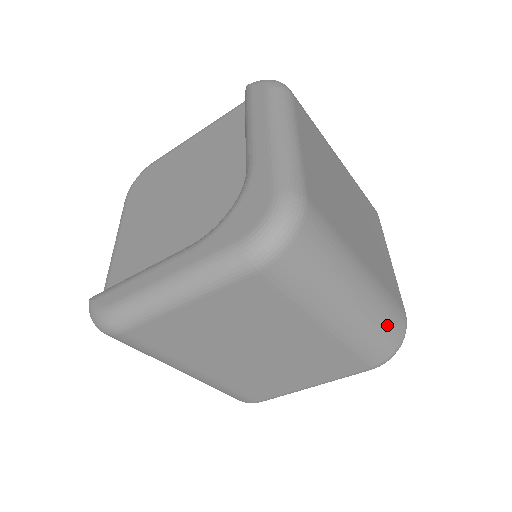
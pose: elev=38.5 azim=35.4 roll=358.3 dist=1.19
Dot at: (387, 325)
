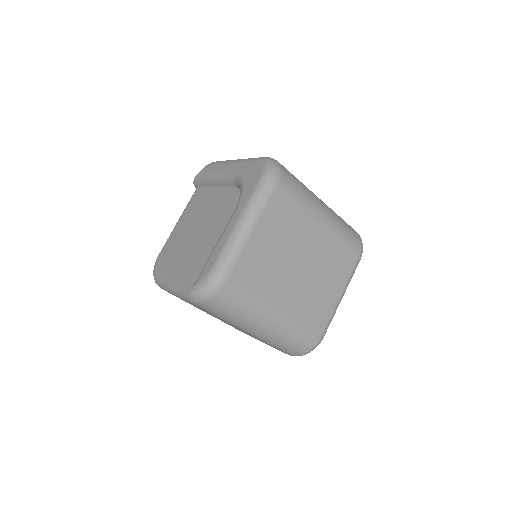
Dot at: (346, 224)
